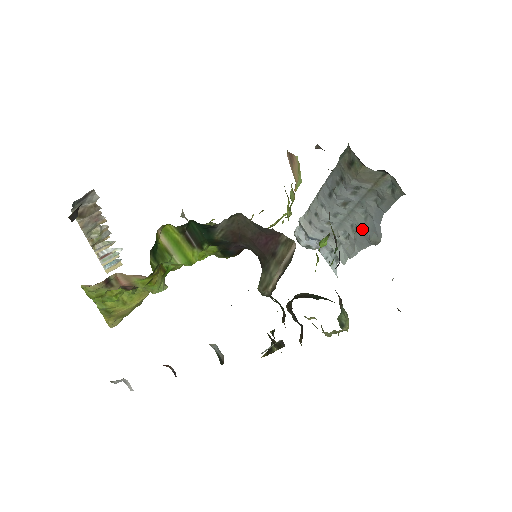
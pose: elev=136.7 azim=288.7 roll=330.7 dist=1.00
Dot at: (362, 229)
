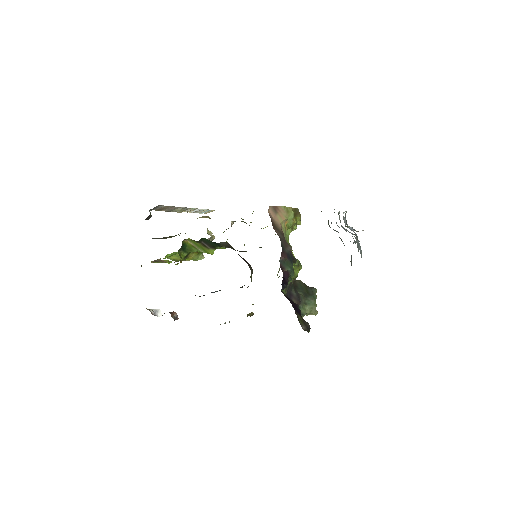
Dot at: occluded
